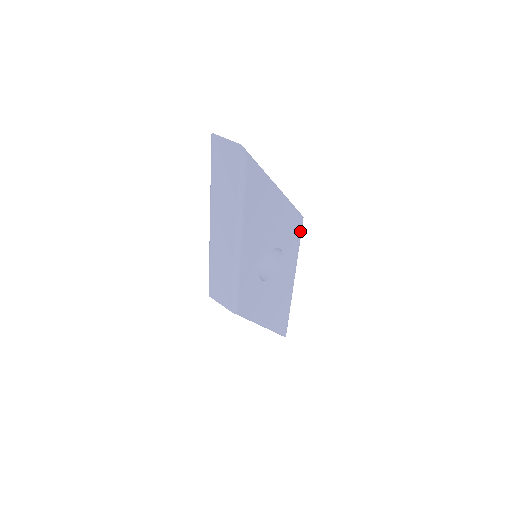
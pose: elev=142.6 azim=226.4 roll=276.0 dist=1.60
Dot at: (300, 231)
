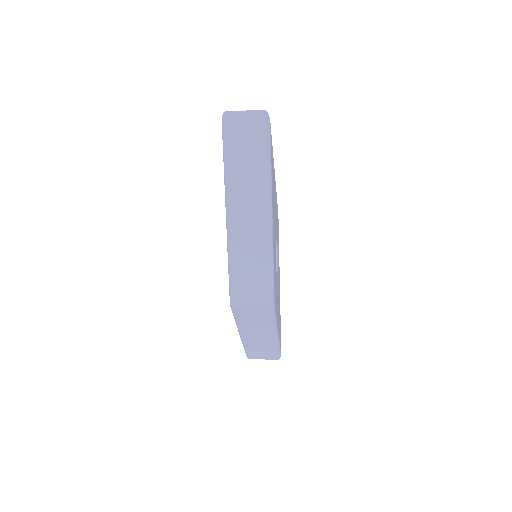
Dot at: (278, 227)
